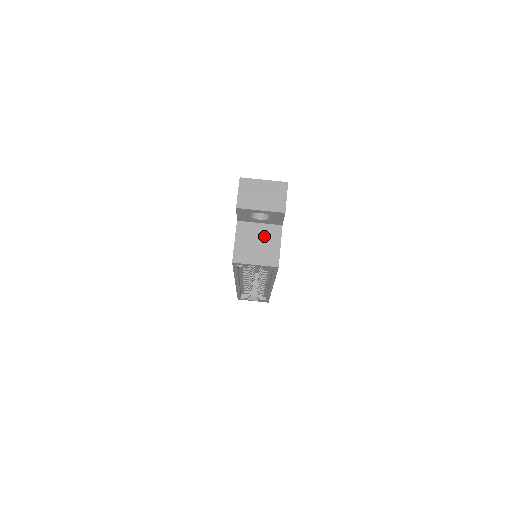
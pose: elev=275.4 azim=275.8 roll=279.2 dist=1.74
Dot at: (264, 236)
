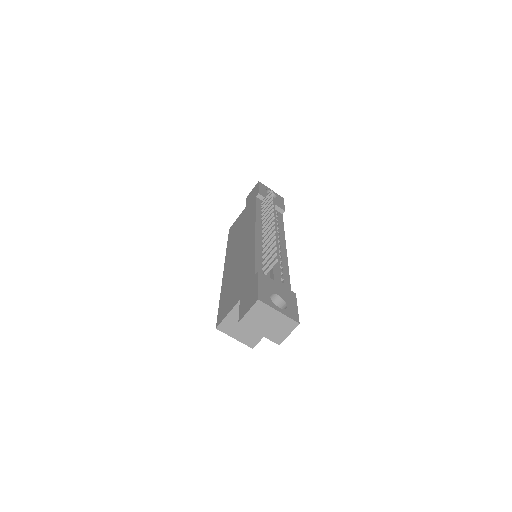
Dot at: occluded
